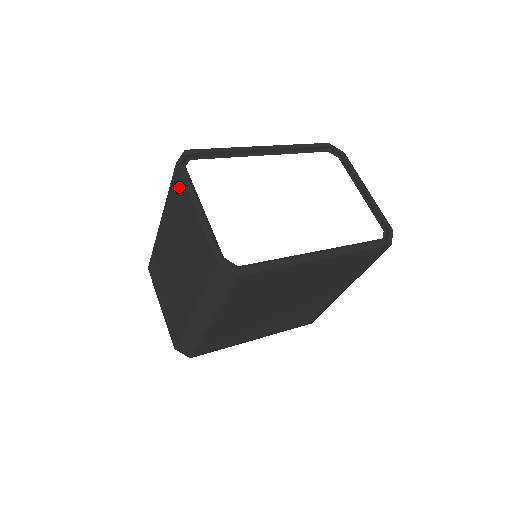
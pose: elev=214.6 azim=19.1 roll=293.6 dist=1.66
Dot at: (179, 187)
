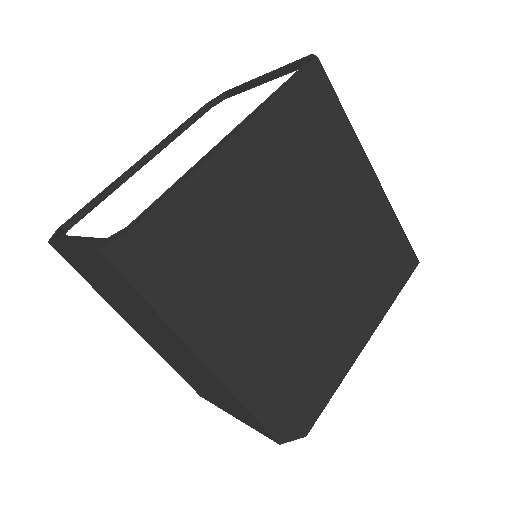
Dot at: (67, 257)
